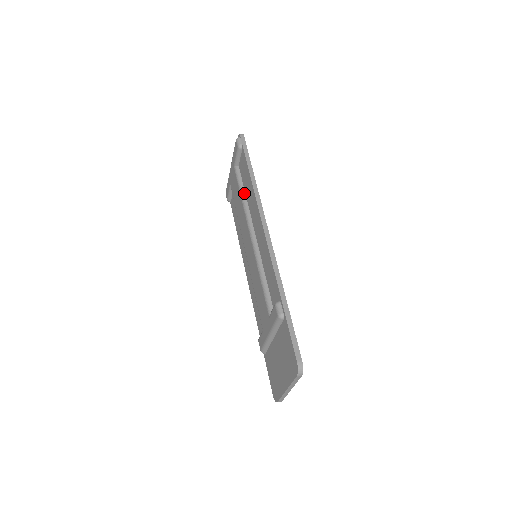
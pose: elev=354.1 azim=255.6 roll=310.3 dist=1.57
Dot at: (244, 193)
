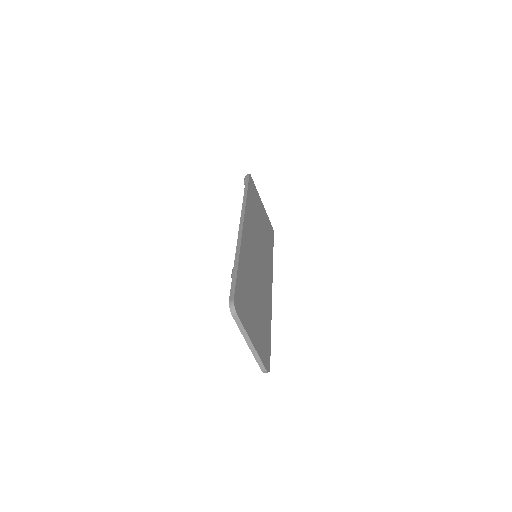
Dot at: occluded
